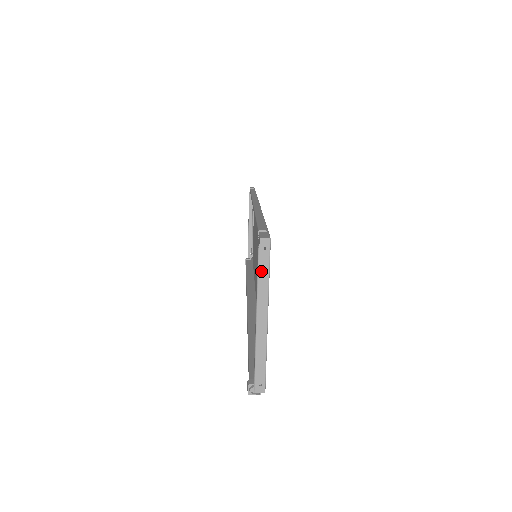
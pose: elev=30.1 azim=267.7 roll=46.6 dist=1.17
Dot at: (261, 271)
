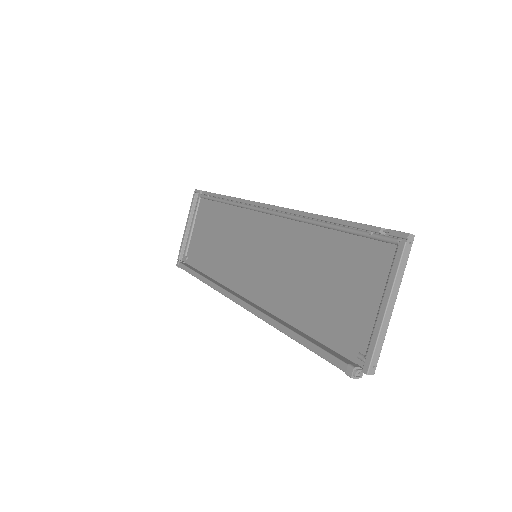
Dot at: (402, 262)
